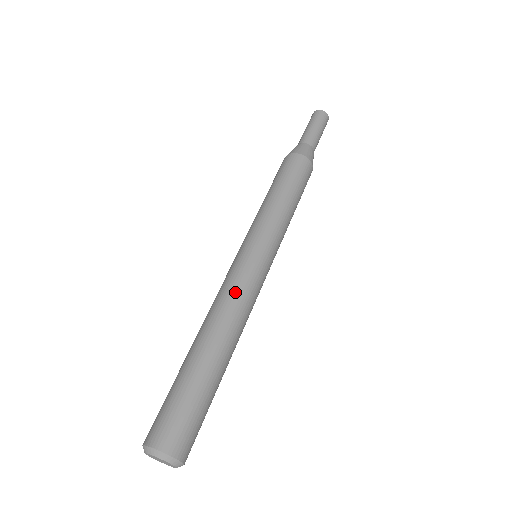
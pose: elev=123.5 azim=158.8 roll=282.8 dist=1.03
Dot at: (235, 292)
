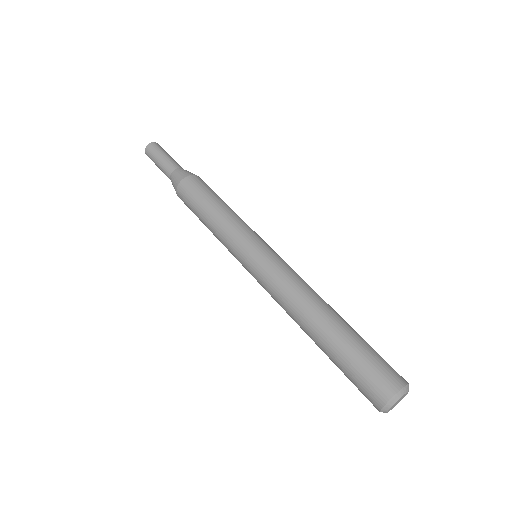
Dot at: (293, 277)
